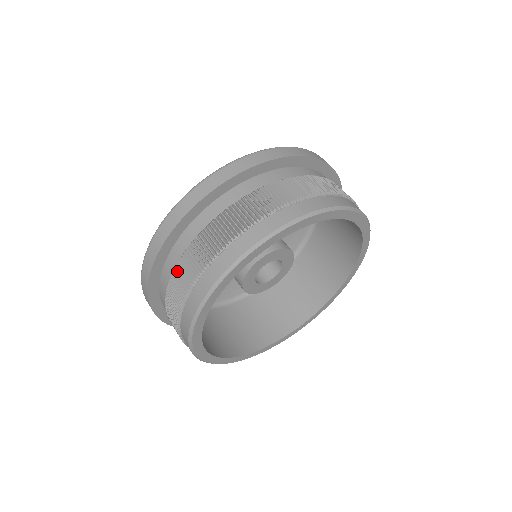
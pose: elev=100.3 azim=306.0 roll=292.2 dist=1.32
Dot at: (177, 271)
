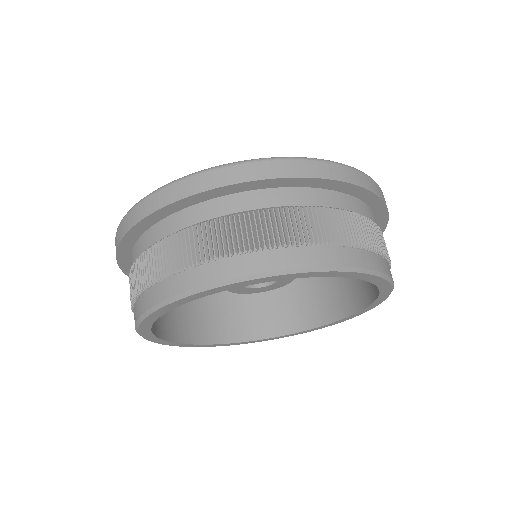
Dot at: (164, 244)
